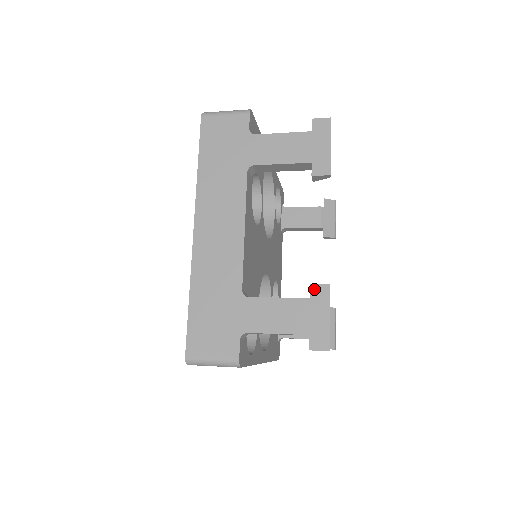
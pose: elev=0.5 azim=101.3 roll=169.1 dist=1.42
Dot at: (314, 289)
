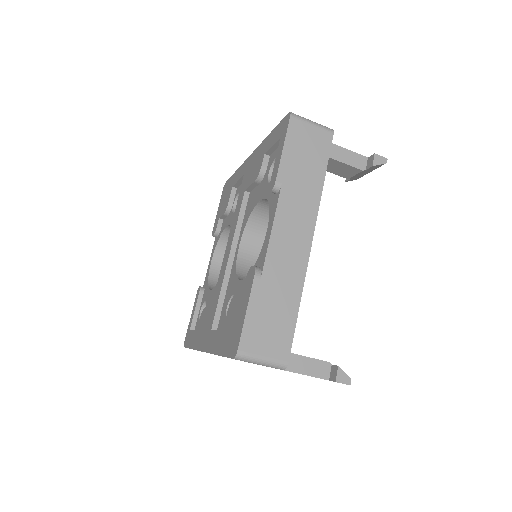
Dot at: occluded
